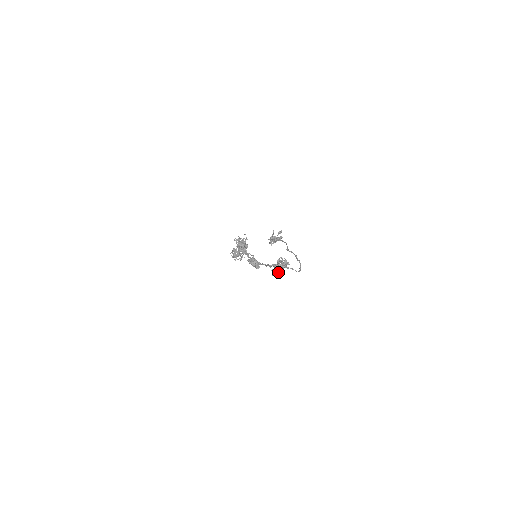
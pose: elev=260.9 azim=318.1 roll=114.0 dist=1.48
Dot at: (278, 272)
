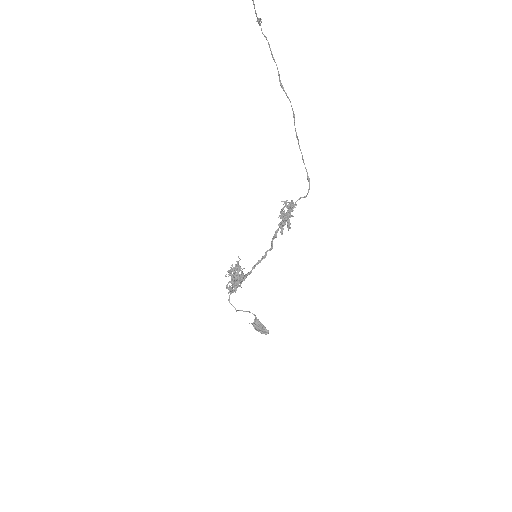
Dot at: (286, 219)
